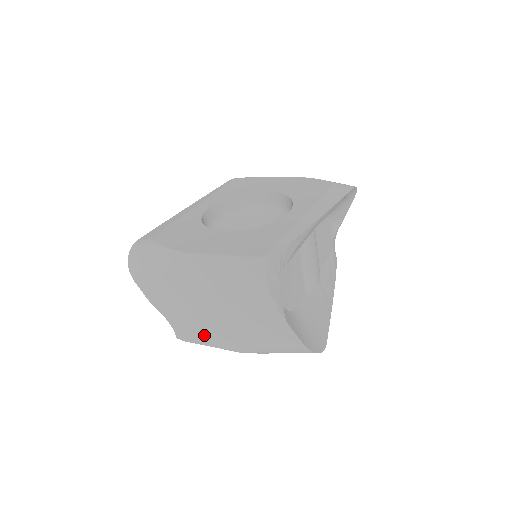
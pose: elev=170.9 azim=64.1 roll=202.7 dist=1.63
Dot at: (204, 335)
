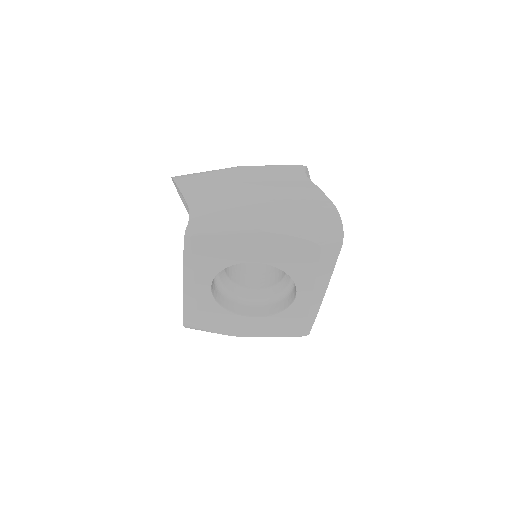
Dot at: (226, 216)
